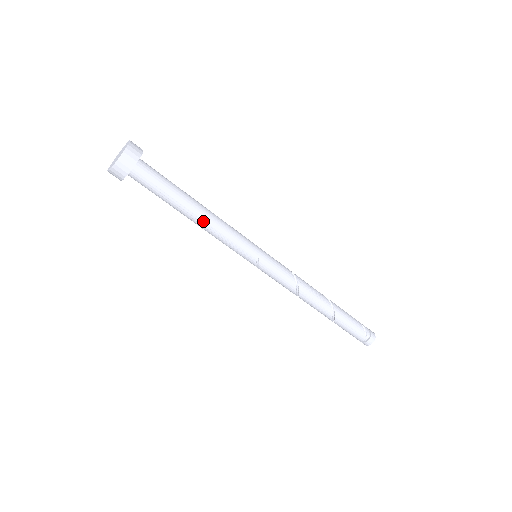
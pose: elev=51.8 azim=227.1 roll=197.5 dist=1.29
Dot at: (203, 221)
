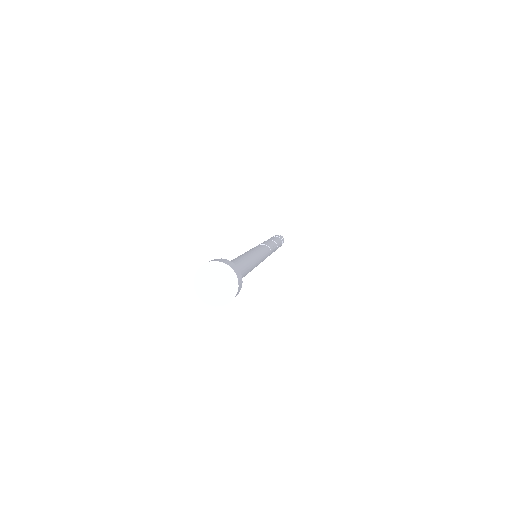
Dot at: occluded
